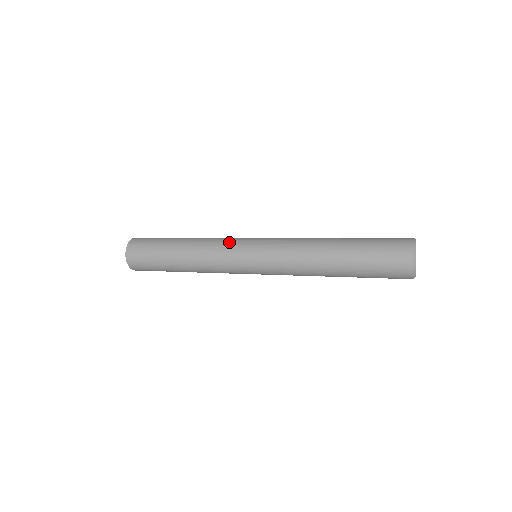
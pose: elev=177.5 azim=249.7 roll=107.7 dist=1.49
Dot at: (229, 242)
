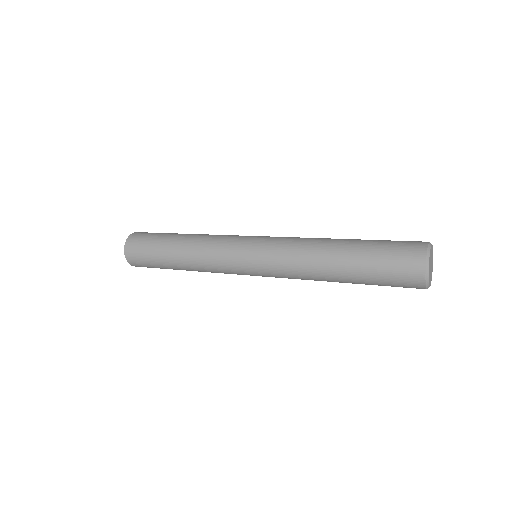
Dot at: (223, 260)
